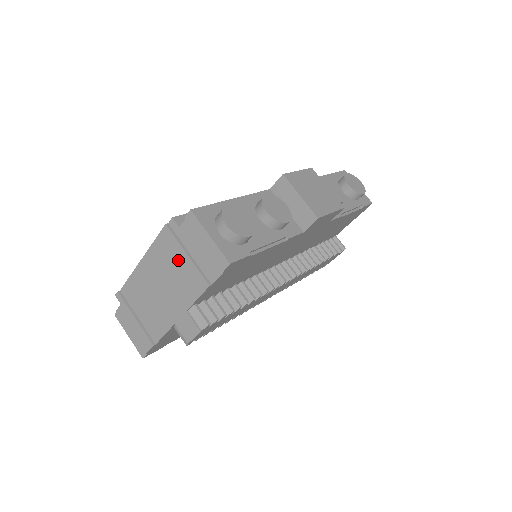
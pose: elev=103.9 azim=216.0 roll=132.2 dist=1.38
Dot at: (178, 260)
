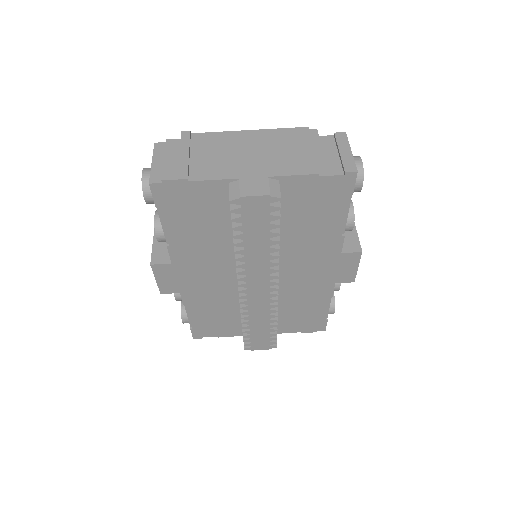
Dot at: (298, 147)
